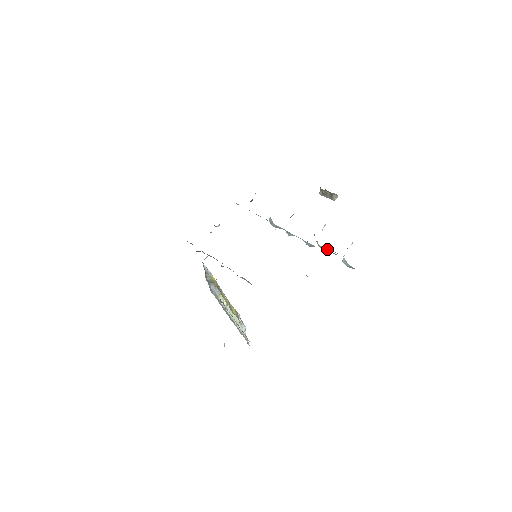
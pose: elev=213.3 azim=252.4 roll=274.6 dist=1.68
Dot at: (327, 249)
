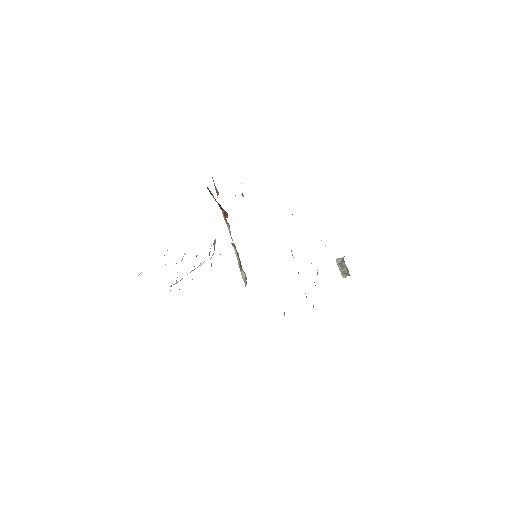
Dot at: occluded
